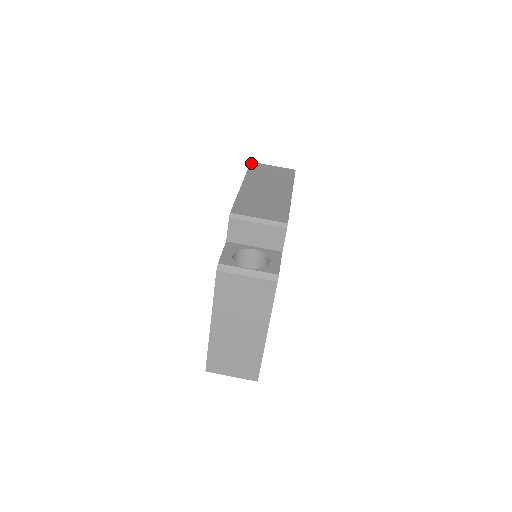
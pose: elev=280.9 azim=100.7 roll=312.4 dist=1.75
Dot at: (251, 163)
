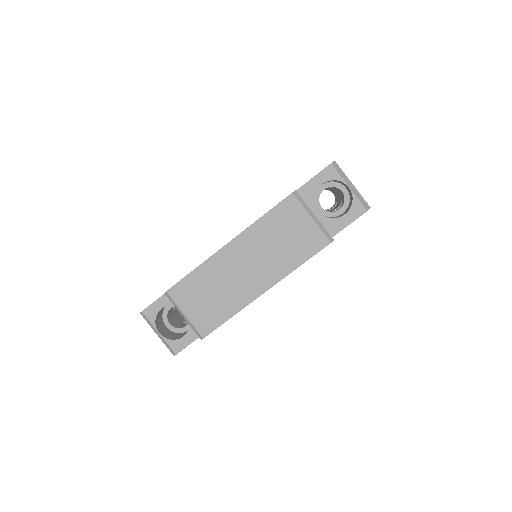
Dot at: (288, 197)
